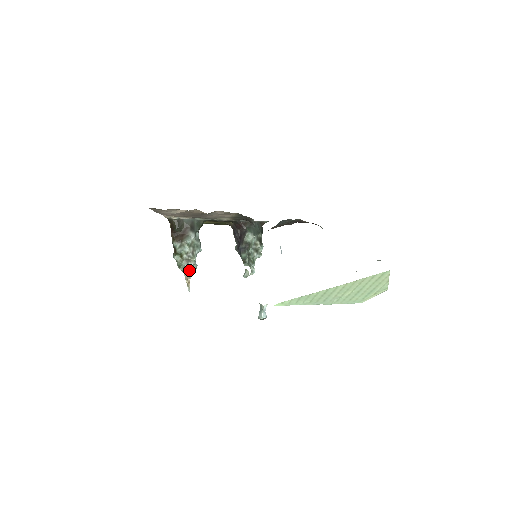
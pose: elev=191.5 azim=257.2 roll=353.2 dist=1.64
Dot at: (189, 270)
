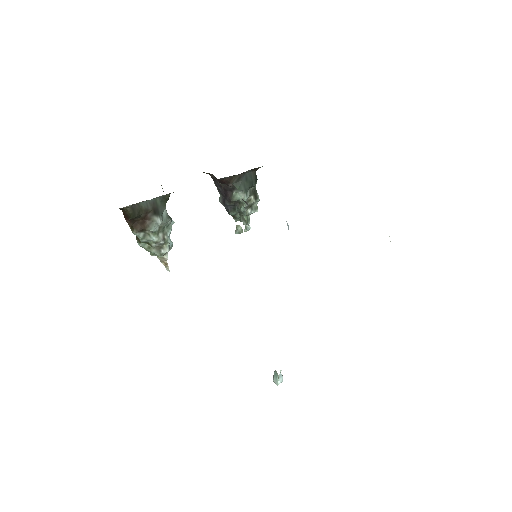
Dot at: (163, 255)
